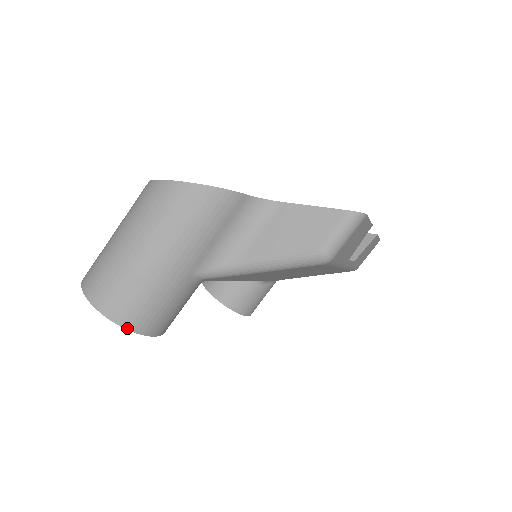
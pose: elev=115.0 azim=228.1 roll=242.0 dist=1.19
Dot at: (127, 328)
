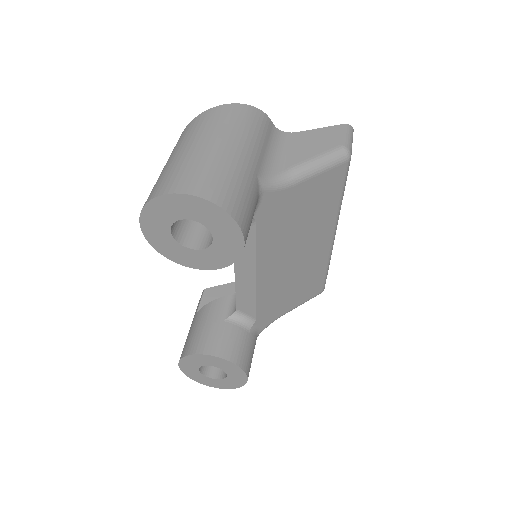
Dot at: (225, 210)
